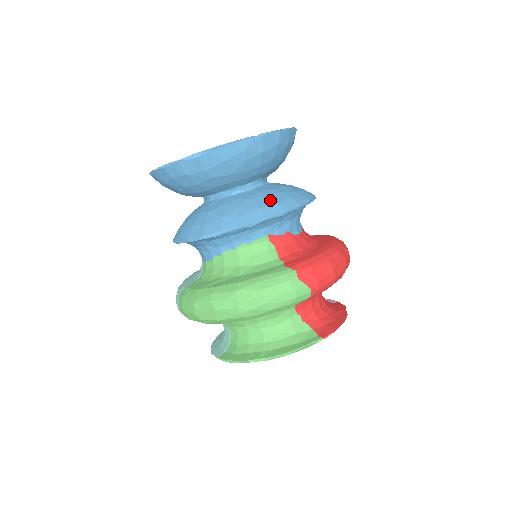
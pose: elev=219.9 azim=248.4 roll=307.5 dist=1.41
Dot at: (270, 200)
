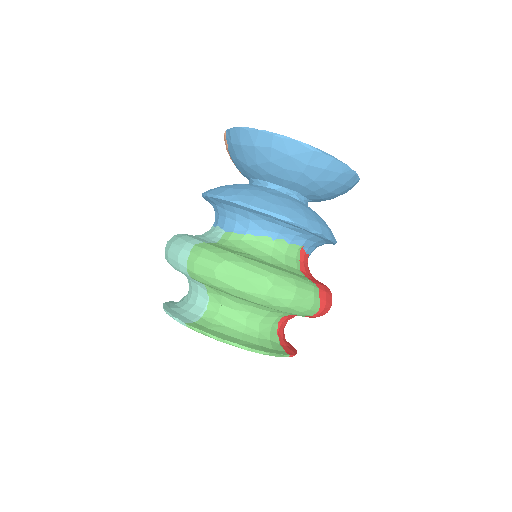
Dot at: (323, 222)
